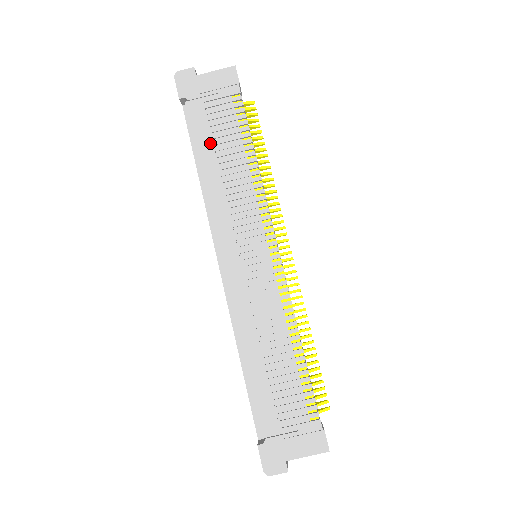
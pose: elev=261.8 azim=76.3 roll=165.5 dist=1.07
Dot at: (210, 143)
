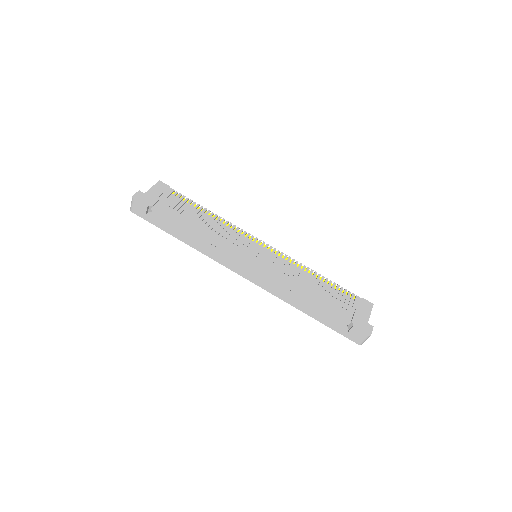
Dot at: (185, 218)
